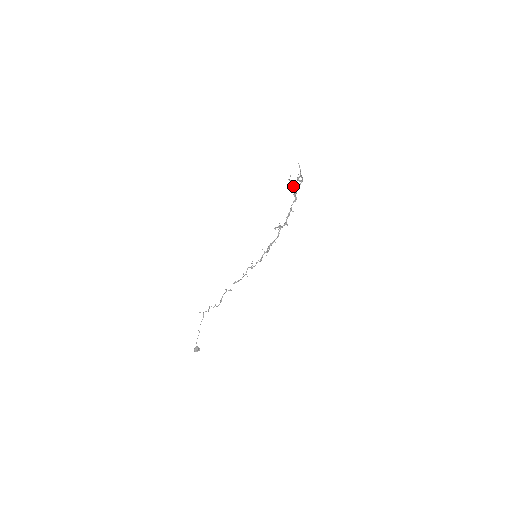
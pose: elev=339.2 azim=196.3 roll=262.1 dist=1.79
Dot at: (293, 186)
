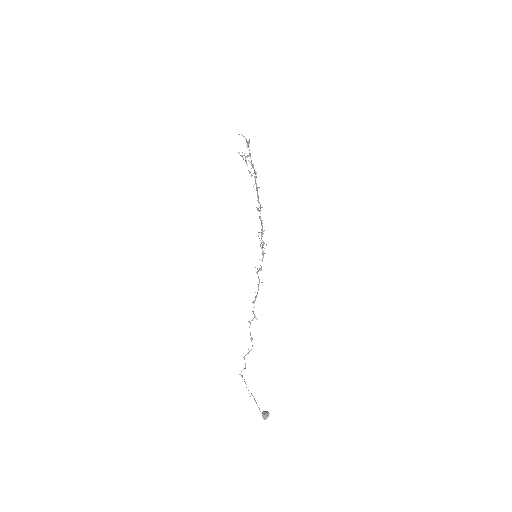
Dot at: (246, 161)
